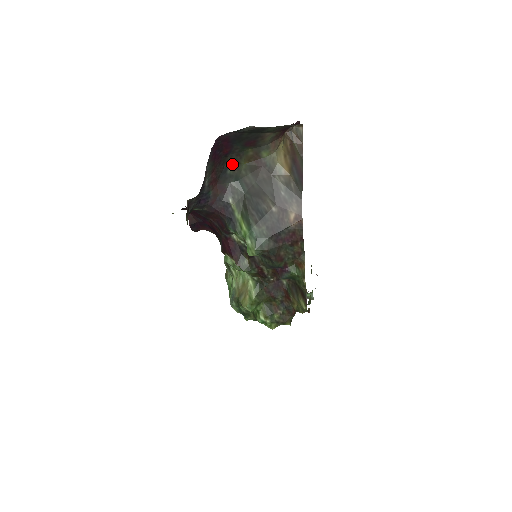
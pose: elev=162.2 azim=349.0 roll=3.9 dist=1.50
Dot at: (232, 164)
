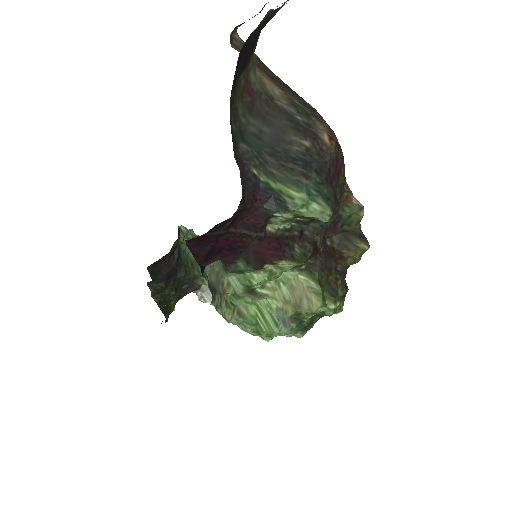
Dot at: (231, 114)
